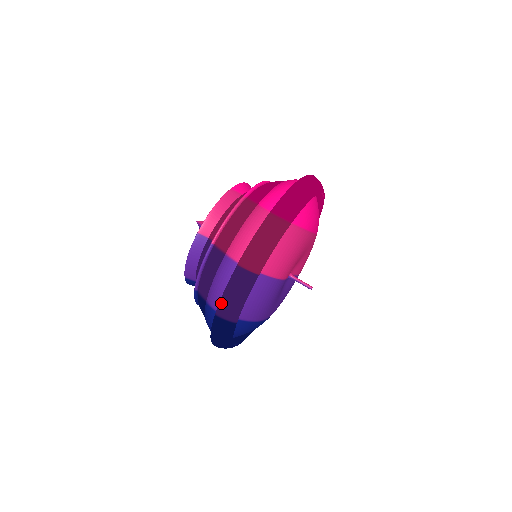
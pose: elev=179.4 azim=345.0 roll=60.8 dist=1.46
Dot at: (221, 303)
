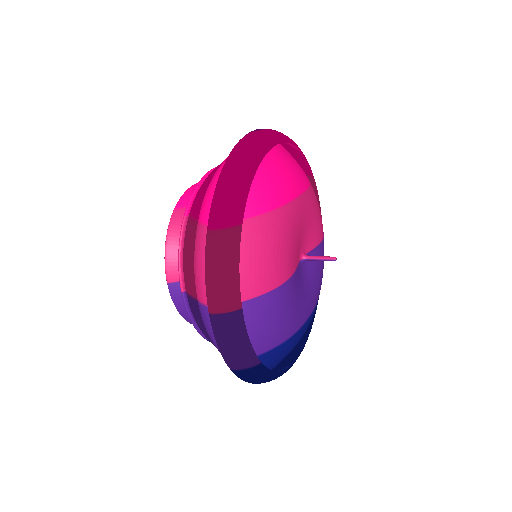
Dot at: (224, 358)
